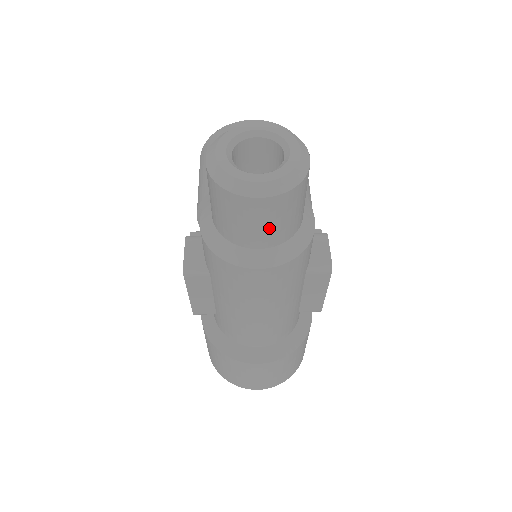
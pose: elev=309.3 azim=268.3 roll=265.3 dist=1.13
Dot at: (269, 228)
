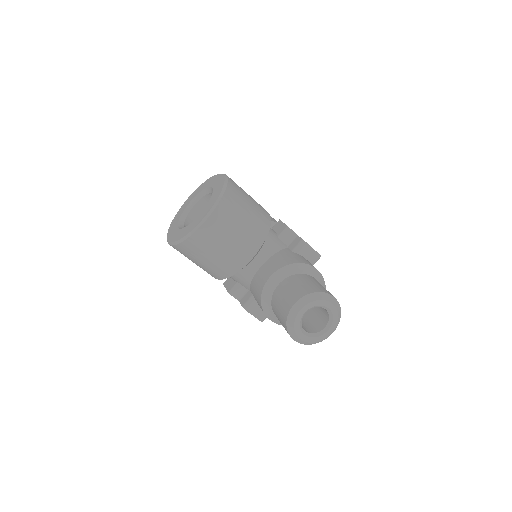
Dot at: occluded
